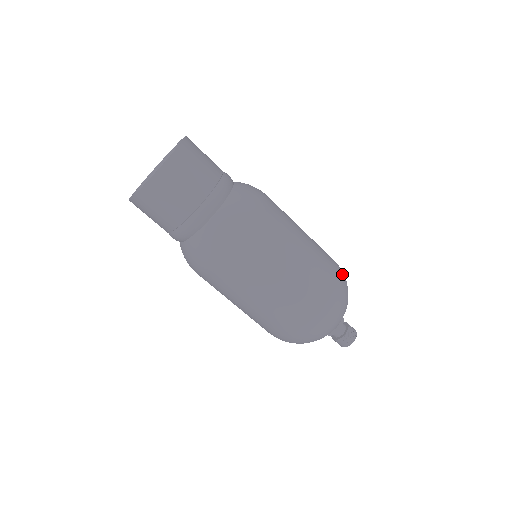
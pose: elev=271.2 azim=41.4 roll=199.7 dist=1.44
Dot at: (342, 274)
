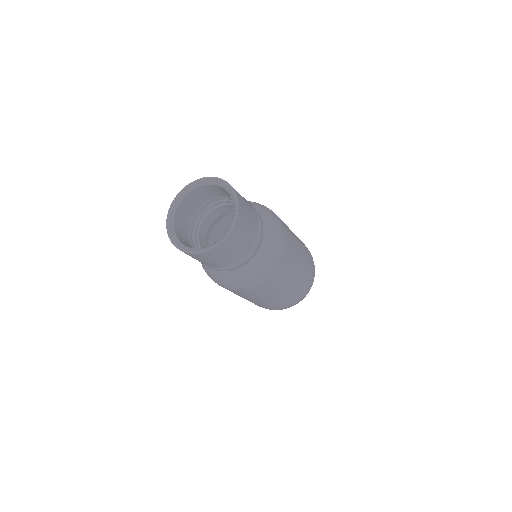
Dot at: occluded
